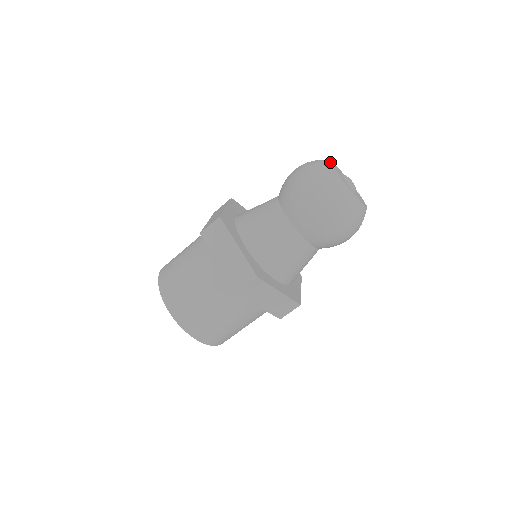
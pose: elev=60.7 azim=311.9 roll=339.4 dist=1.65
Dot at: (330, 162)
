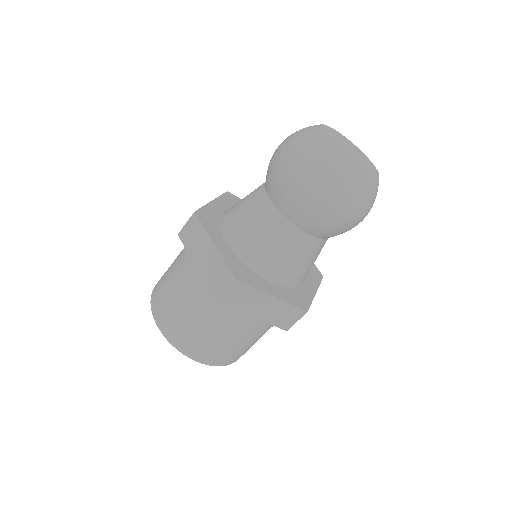
Dot at: (319, 126)
